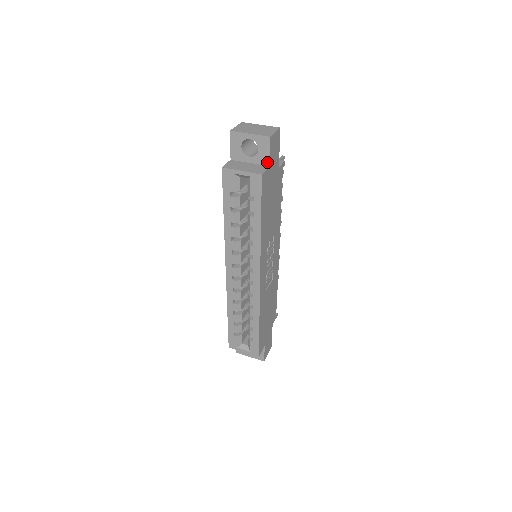
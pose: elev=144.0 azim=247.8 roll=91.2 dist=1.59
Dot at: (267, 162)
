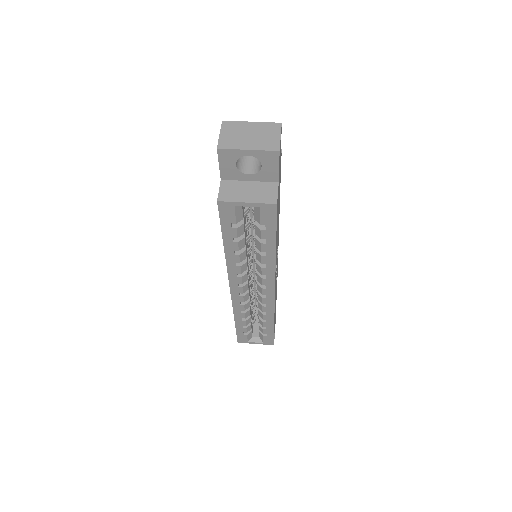
Dot at: (275, 178)
